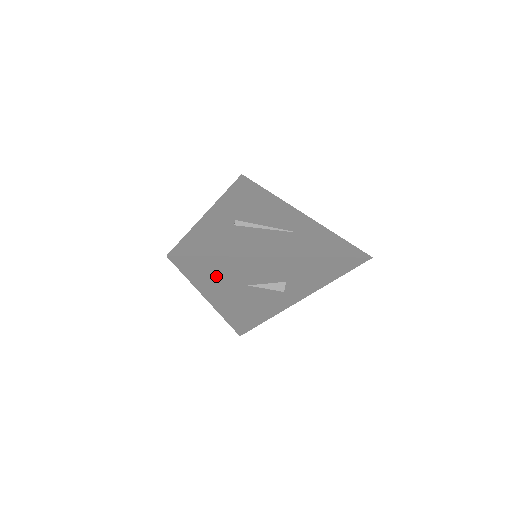
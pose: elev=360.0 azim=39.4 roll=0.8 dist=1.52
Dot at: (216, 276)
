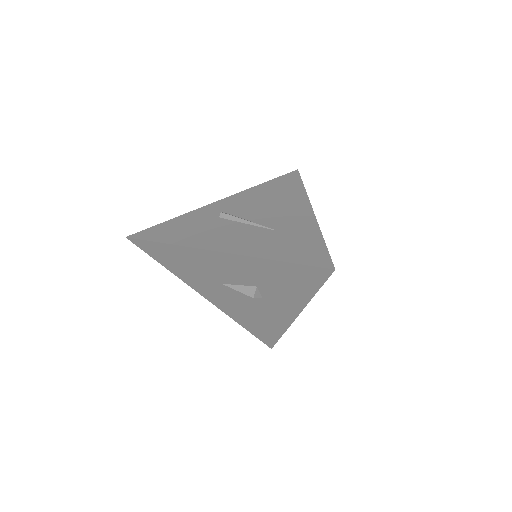
Dot at: (183, 266)
